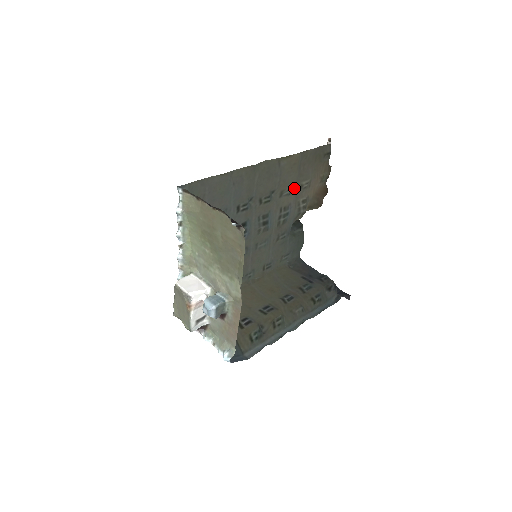
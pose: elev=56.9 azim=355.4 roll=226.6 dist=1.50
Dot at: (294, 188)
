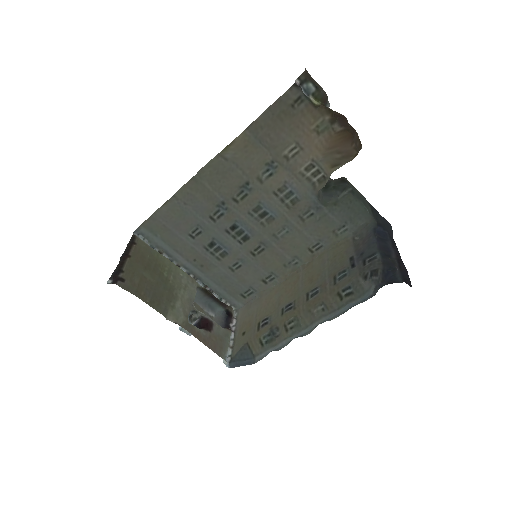
Dot at: (278, 163)
